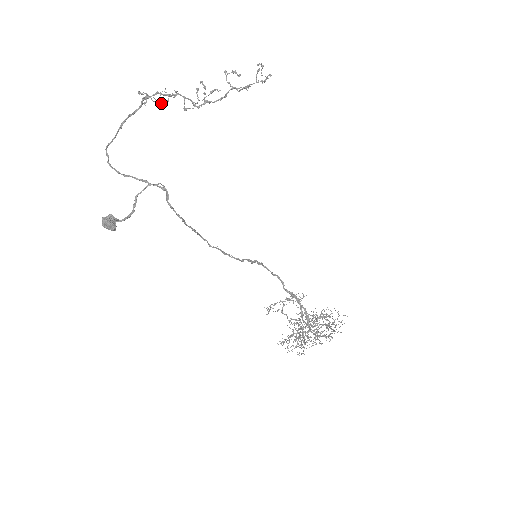
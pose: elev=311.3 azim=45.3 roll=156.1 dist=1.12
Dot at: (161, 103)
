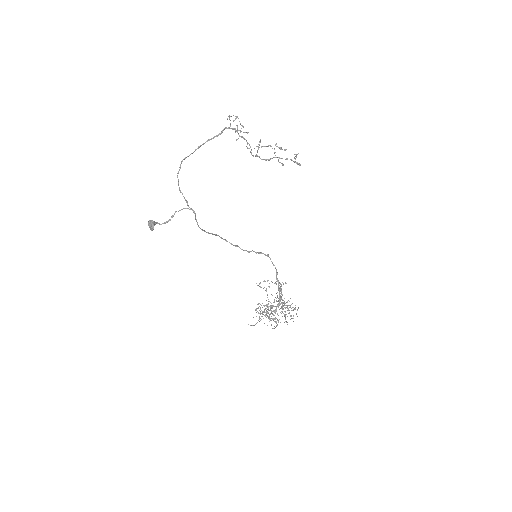
Dot at: occluded
